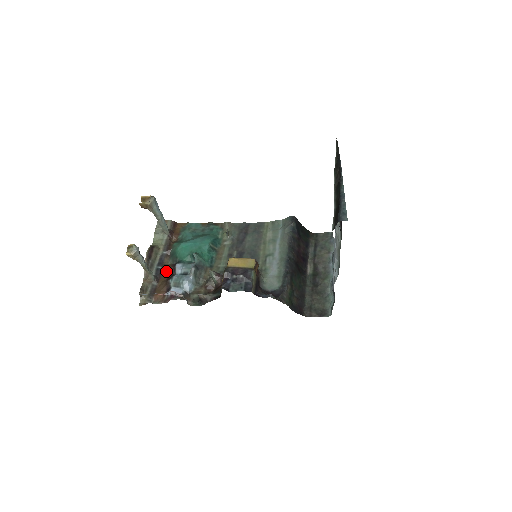
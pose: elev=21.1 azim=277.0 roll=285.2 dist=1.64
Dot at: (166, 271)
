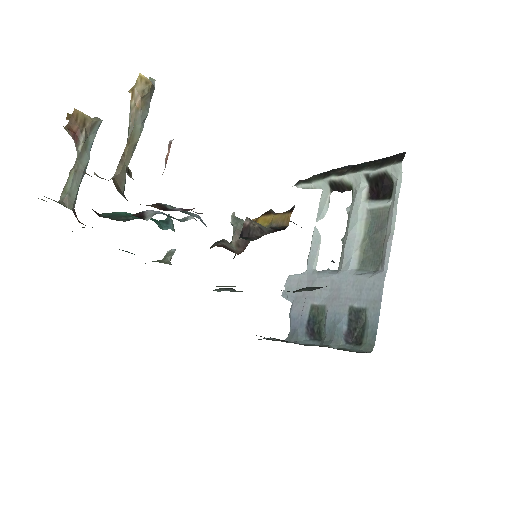
Dot at: occluded
